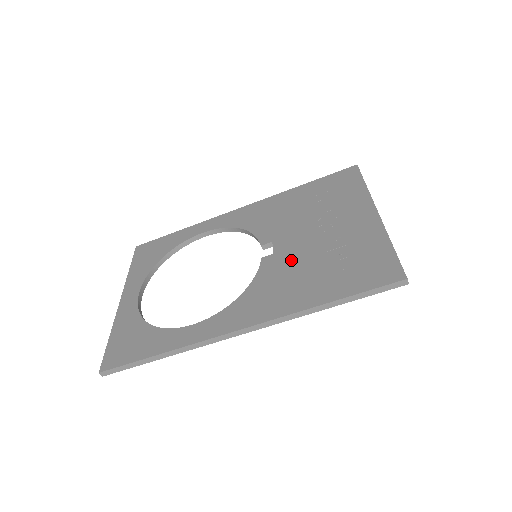
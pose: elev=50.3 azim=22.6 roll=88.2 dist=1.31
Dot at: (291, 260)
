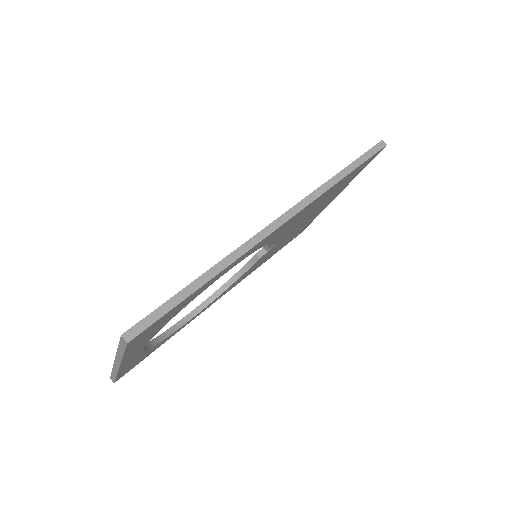
Dot at: occluded
